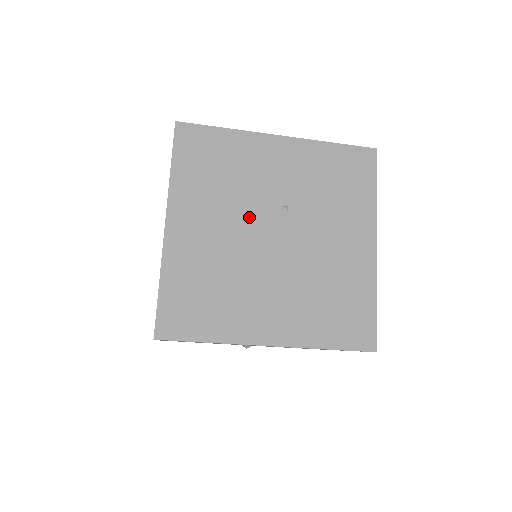
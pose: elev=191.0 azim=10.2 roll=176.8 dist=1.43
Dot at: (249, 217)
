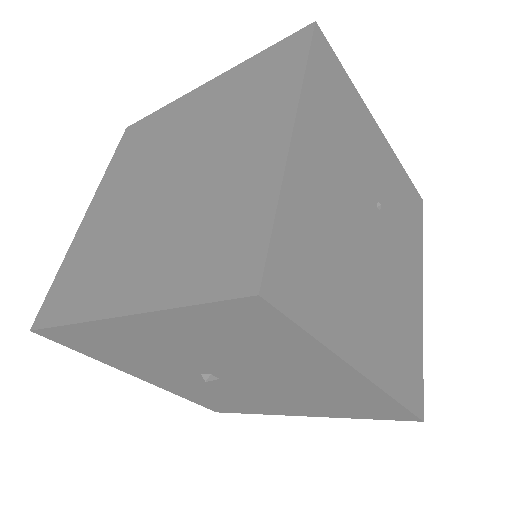
Dot at: (357, 191)
